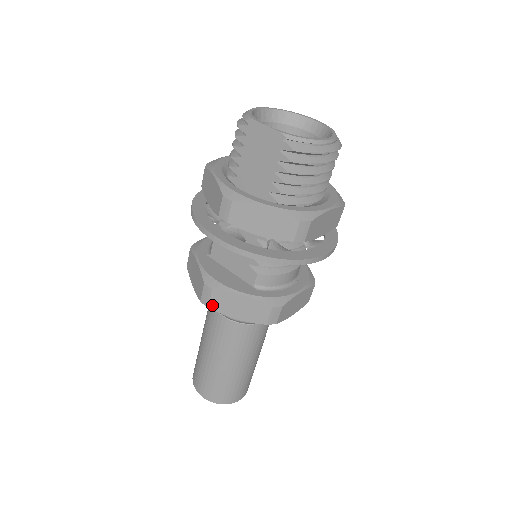
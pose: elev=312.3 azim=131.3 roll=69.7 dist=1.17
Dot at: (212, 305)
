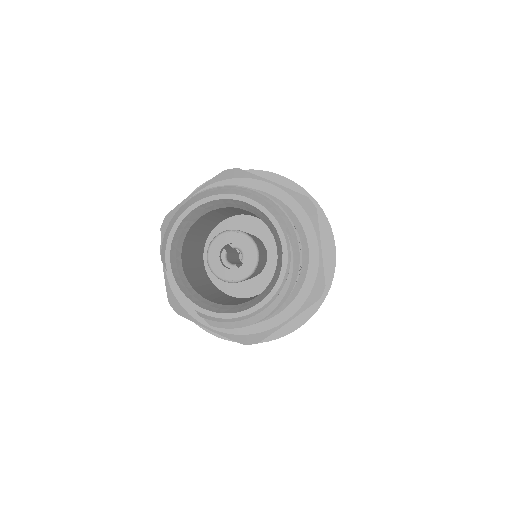
Dot at: occluded
